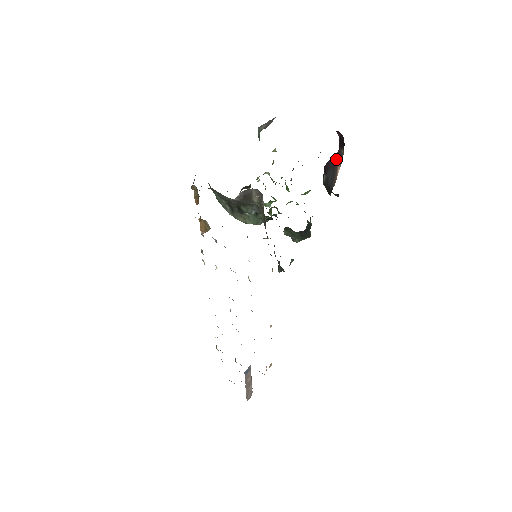
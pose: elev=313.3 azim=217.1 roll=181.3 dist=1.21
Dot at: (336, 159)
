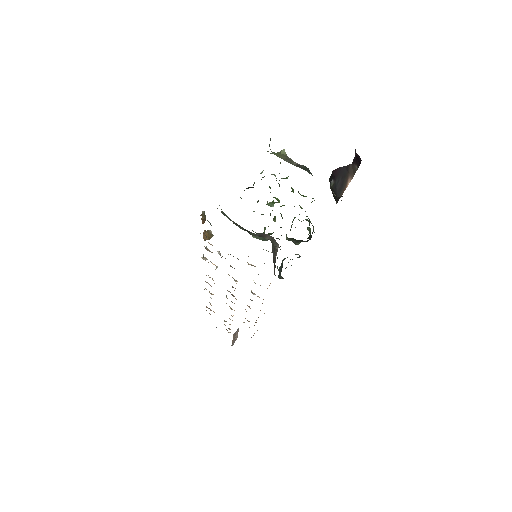
Dot at: (348, 170)
